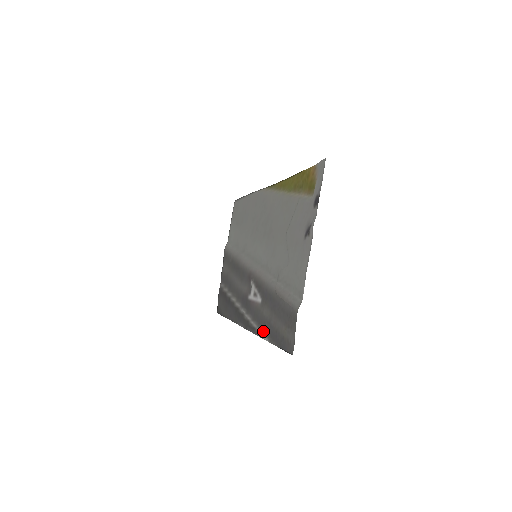
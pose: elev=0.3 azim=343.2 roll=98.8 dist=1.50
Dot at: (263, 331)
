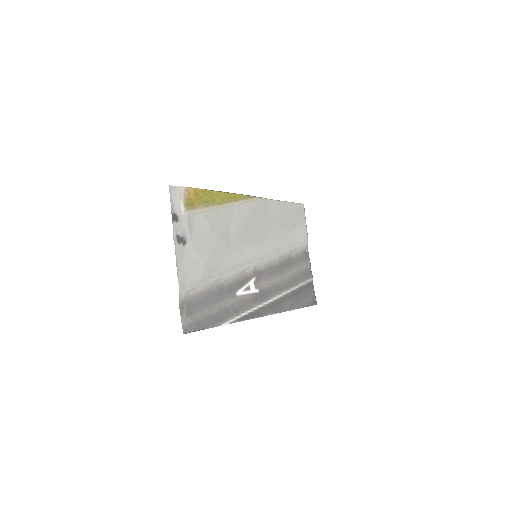
Dot at: (230, 318)
